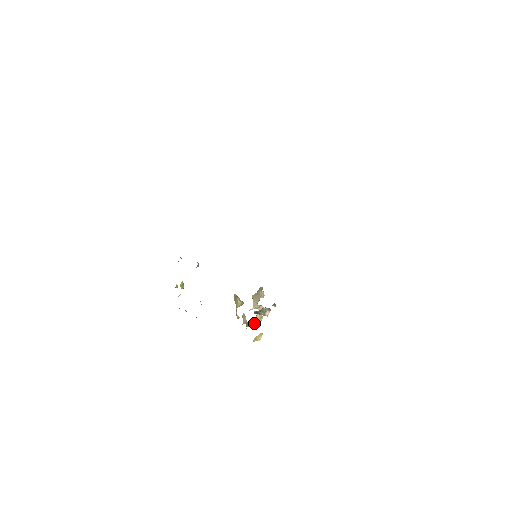
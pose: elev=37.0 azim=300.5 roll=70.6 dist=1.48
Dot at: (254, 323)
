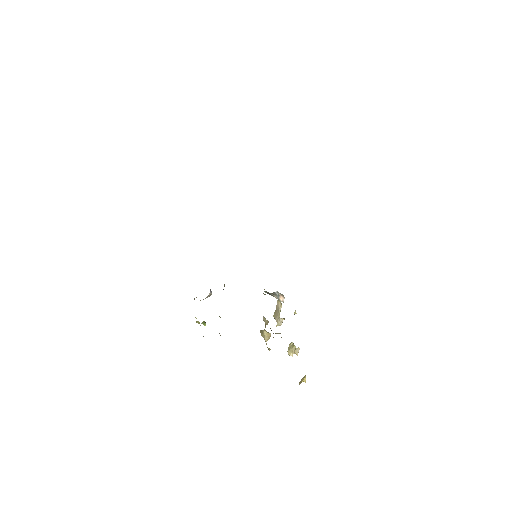
Dot at: (288, 352)
